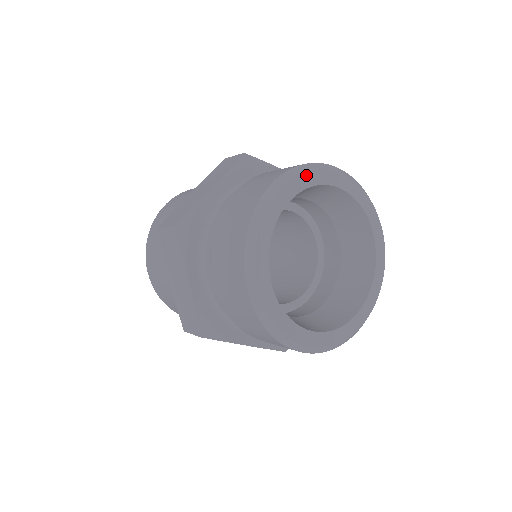
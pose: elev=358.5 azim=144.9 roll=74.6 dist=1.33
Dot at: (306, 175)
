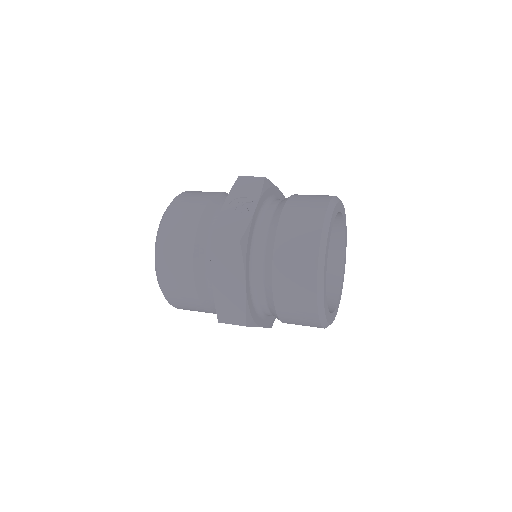
Dot at: (325, 258)
